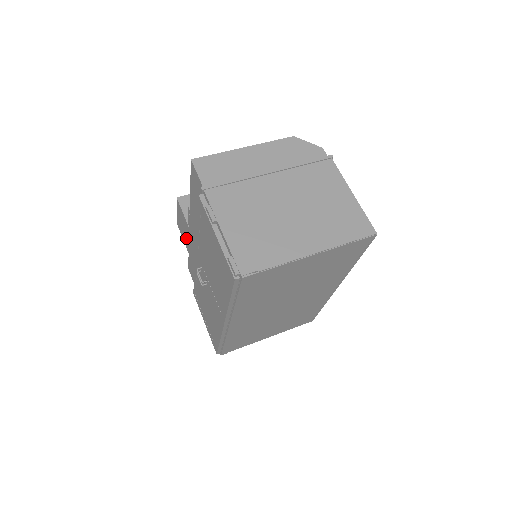
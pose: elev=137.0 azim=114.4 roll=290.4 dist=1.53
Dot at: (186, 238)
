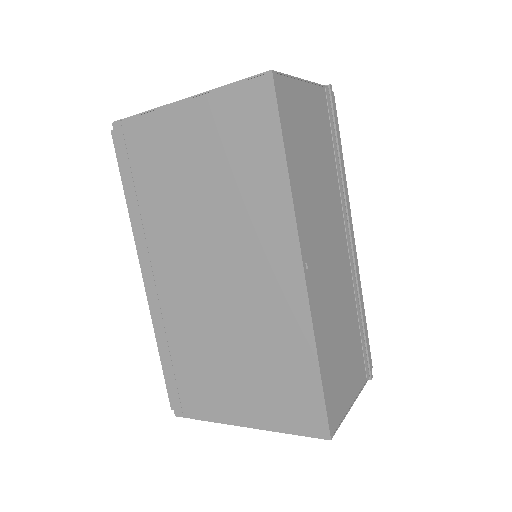
Dot at: occluded
